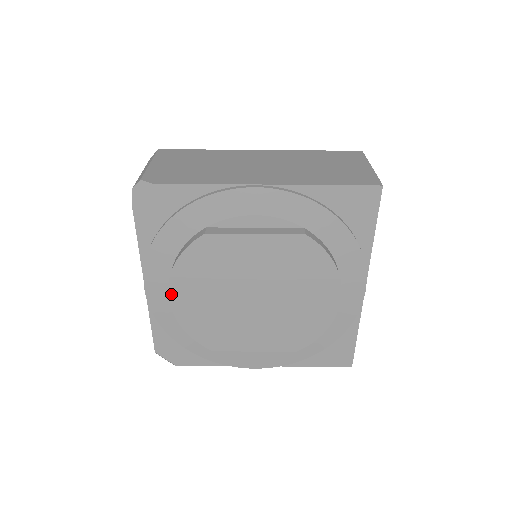
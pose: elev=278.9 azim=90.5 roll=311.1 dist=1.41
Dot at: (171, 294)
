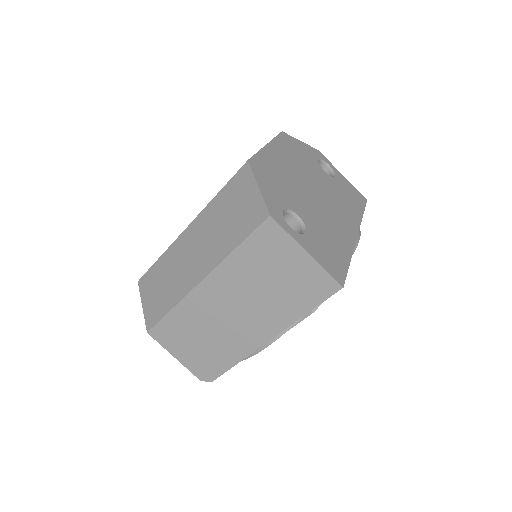
Dot at: occluded
